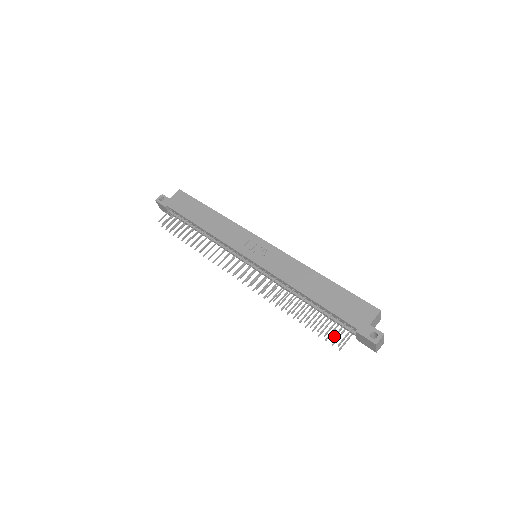
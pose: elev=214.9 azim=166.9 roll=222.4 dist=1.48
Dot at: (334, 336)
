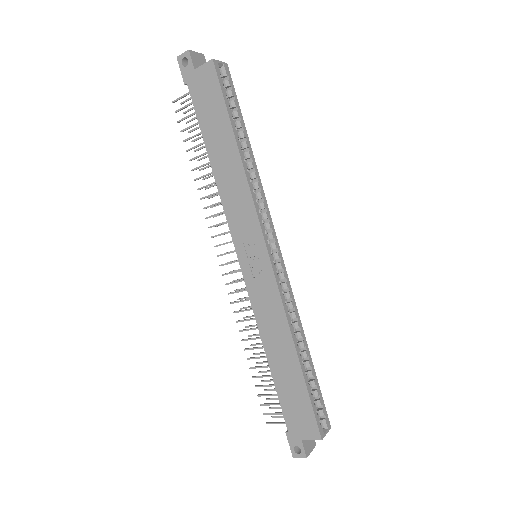
Dot at: (268, 414)
